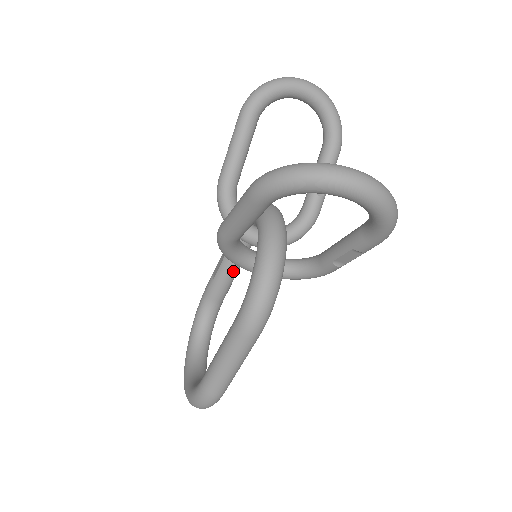
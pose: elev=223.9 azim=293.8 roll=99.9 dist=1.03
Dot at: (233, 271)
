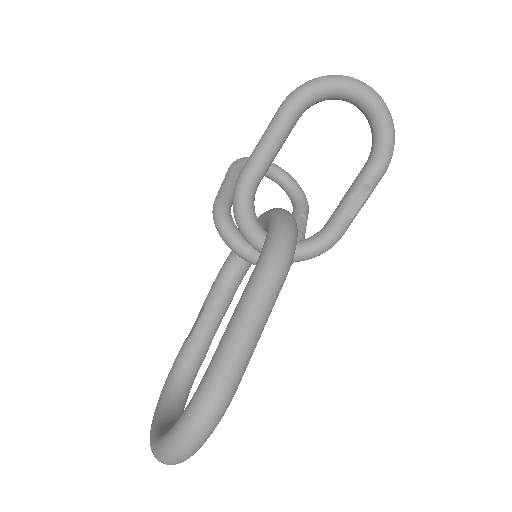
Dot at: (215, 322)
